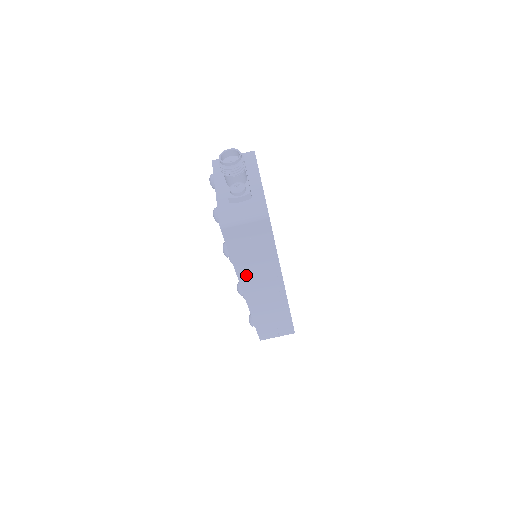
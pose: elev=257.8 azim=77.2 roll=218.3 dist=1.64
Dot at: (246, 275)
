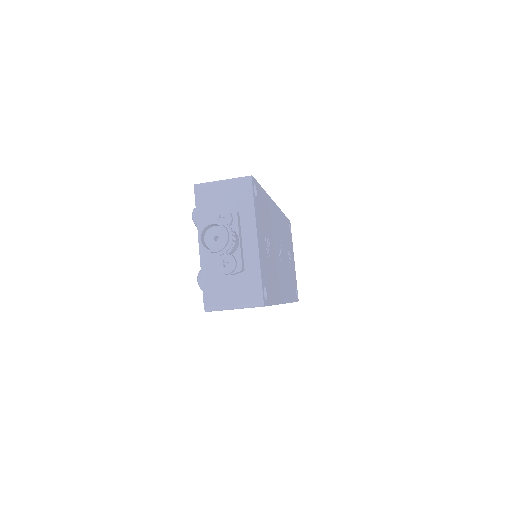
Dot at: occluded
